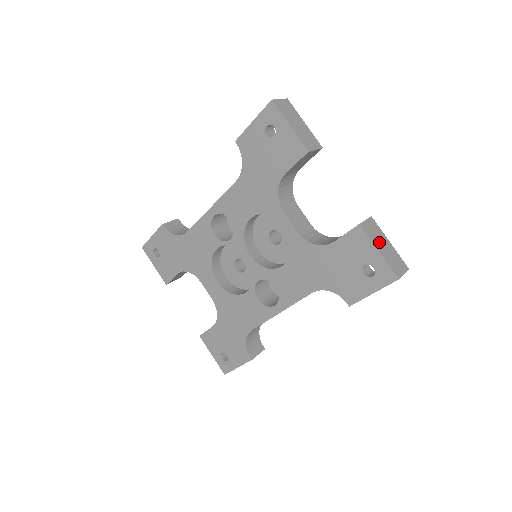
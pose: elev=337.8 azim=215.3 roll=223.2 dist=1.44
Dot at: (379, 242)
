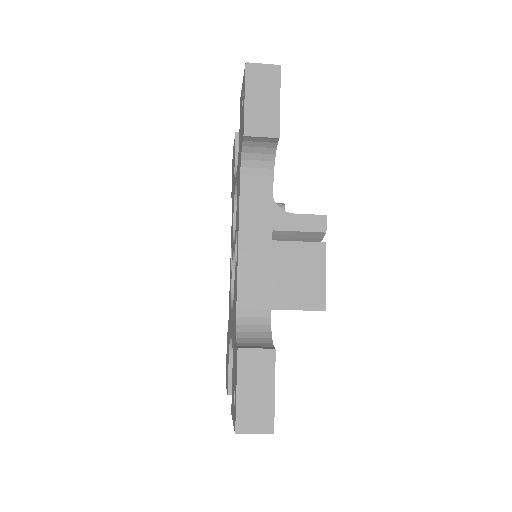
Dot at: occluded
